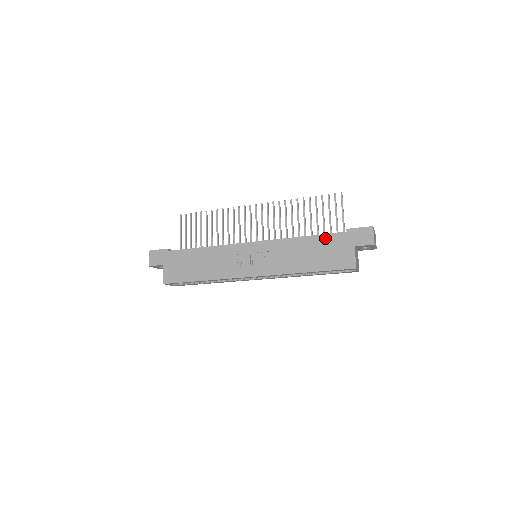
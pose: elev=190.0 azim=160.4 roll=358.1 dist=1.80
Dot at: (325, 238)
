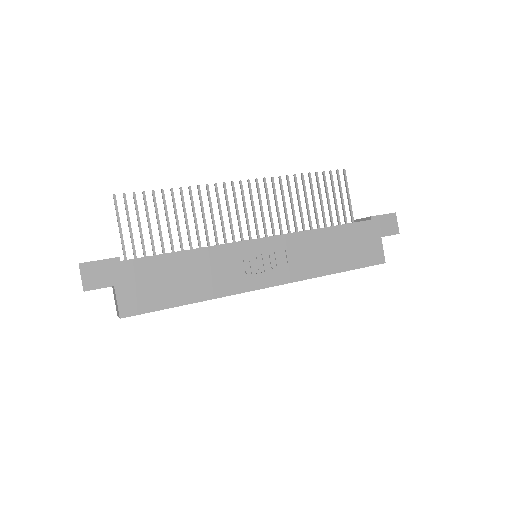
Dot at: (350, 228)
